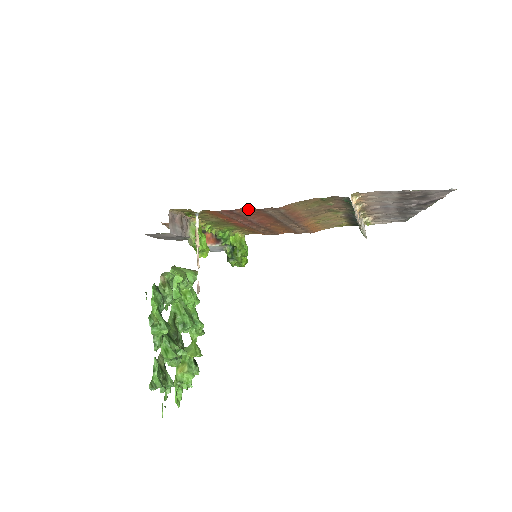
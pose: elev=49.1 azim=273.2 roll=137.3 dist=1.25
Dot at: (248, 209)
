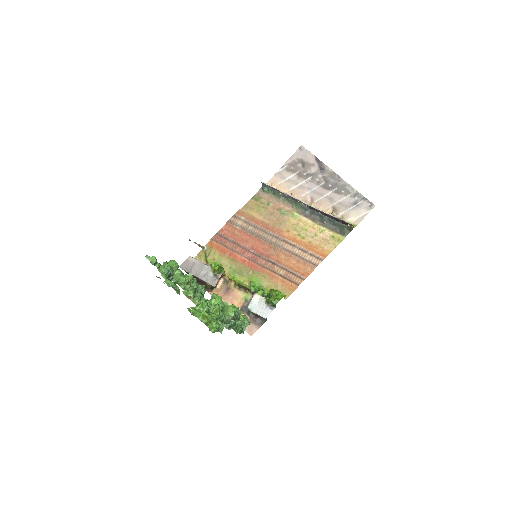
Dot at: (227, 230)
